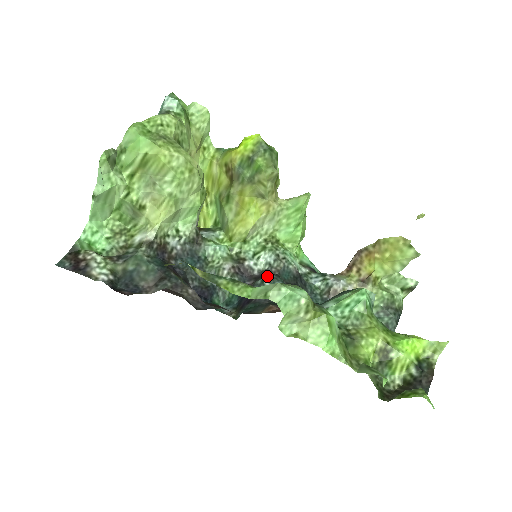
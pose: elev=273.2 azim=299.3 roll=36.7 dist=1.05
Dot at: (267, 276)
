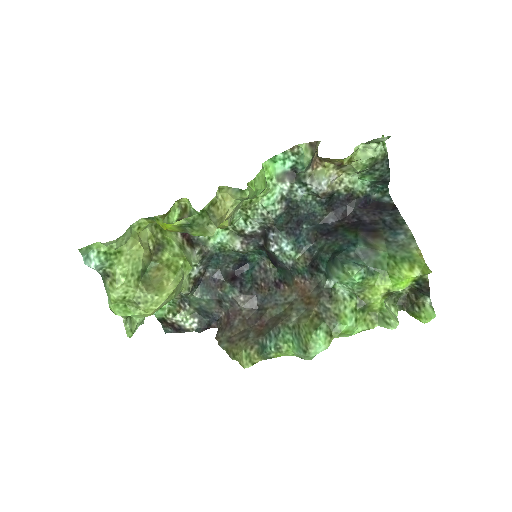
Dot at: (270, 240)
